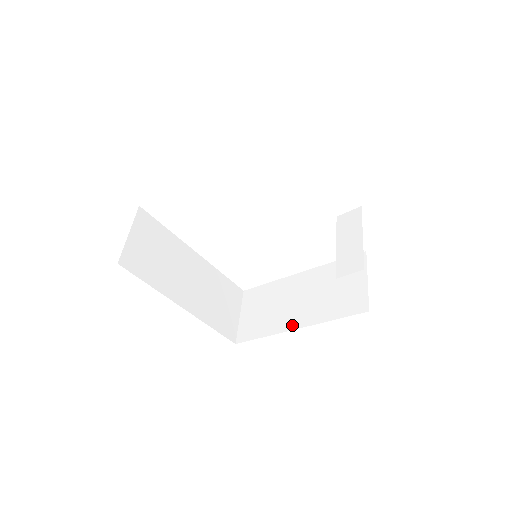
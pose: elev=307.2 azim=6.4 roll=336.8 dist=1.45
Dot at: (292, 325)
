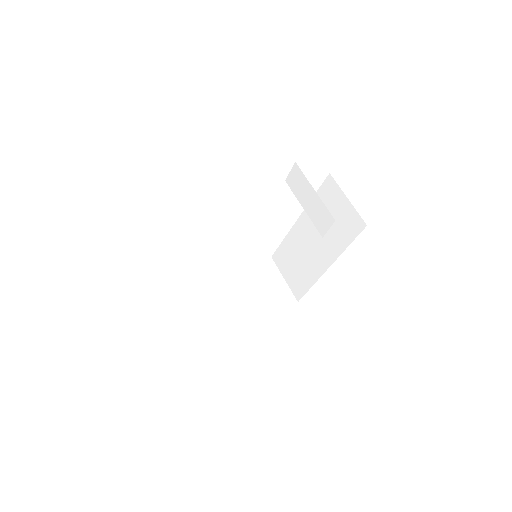
Dot at: (323, 267)
